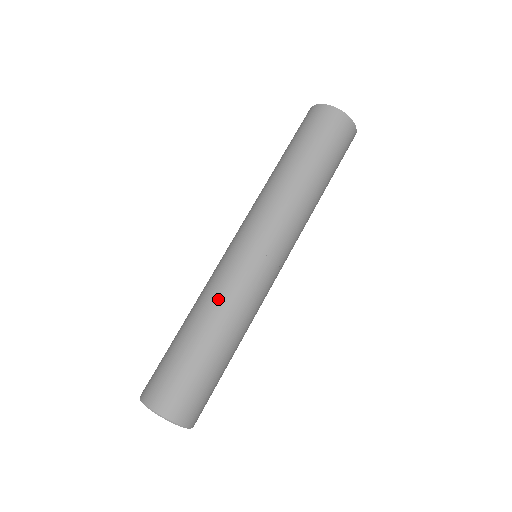
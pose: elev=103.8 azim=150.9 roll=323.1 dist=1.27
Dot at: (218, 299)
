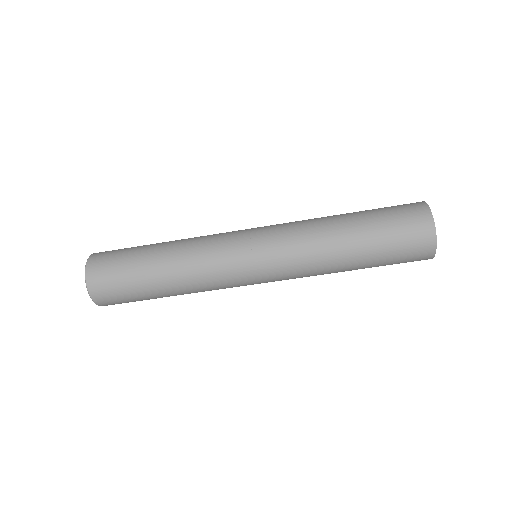
Dot at: (192, 248)
